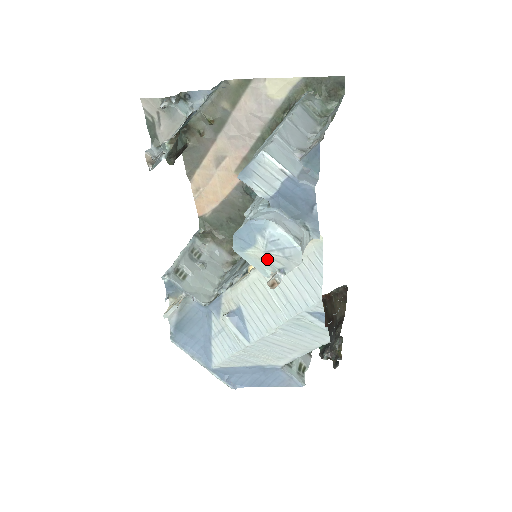
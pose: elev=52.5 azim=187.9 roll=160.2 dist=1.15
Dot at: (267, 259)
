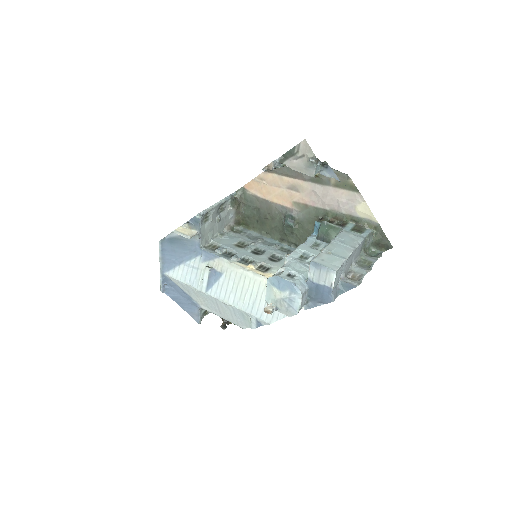
Dot at: (278, 300)
